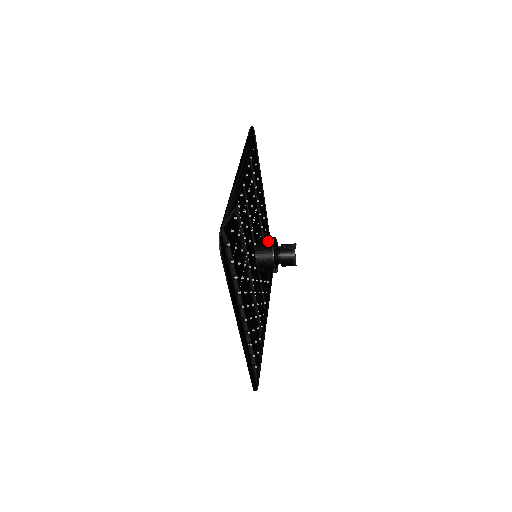
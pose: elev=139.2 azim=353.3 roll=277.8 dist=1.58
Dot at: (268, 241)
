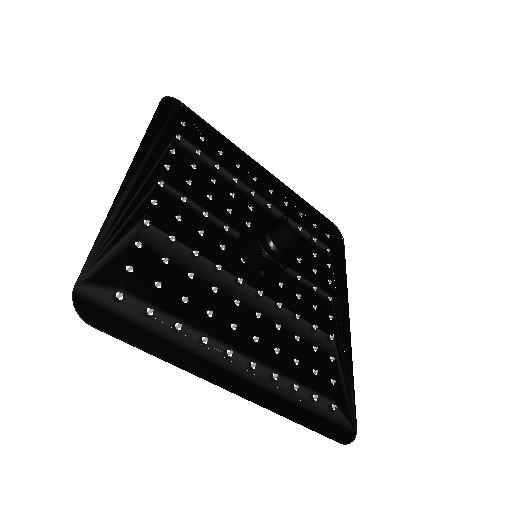
Dot at: (250, 231)
